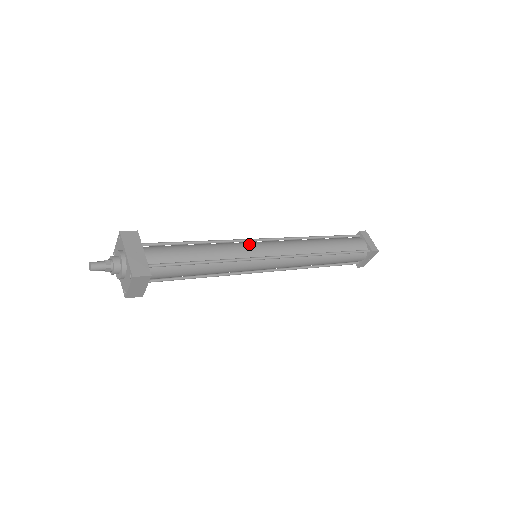
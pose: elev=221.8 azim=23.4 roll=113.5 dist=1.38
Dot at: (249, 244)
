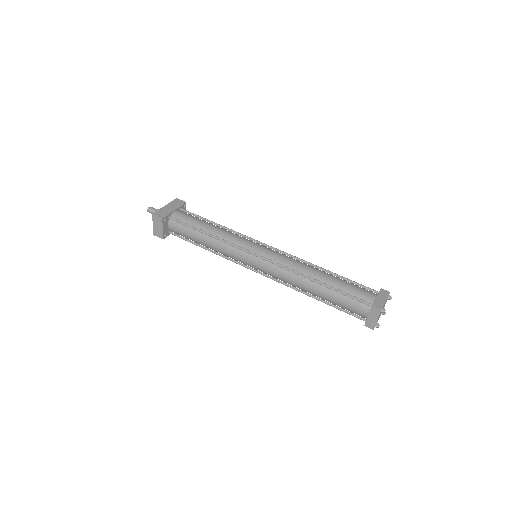
Dot at: (250, 241)
